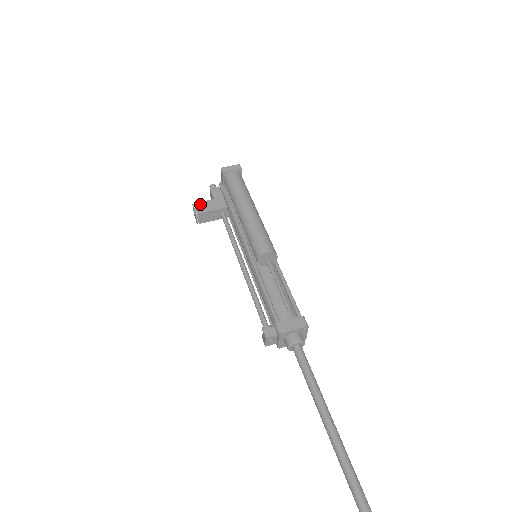
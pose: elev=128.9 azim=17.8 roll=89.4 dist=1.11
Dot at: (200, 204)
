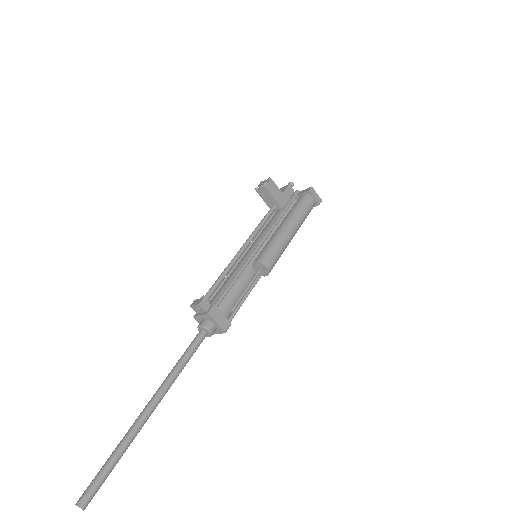
Dot at: (273, 184)
